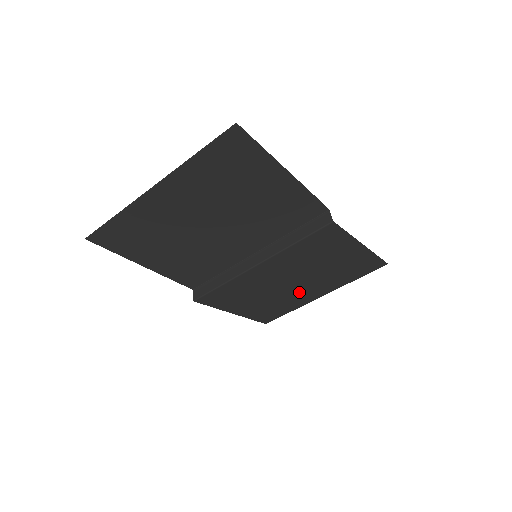
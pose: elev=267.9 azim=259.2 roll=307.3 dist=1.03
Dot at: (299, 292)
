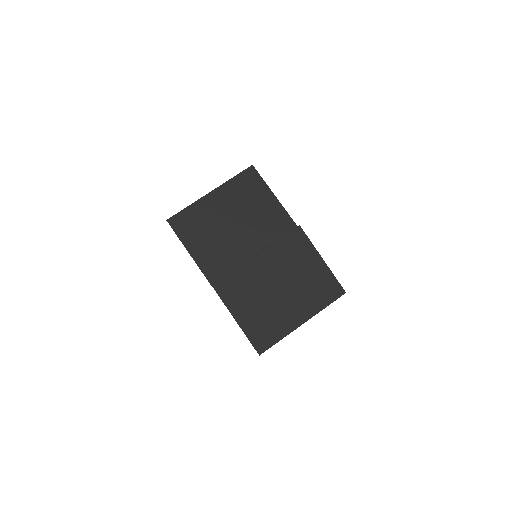
Dot at: (285, 308)
